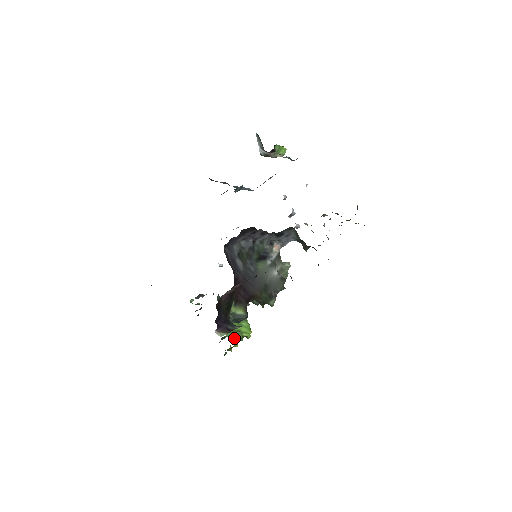
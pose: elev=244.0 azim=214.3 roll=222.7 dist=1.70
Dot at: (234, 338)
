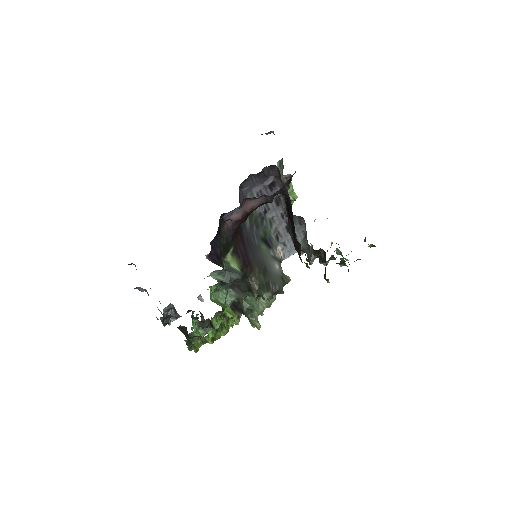
Dot at: (218, 301)
